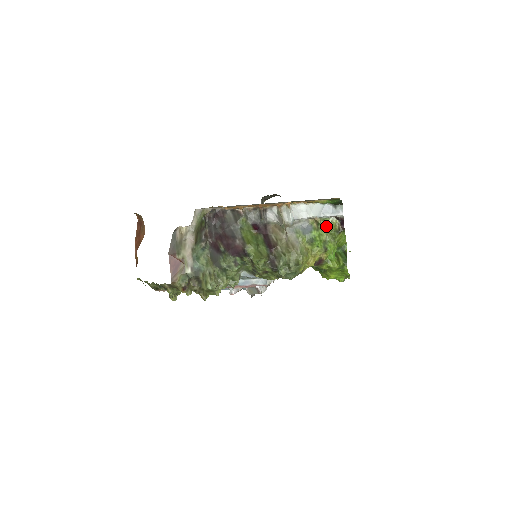
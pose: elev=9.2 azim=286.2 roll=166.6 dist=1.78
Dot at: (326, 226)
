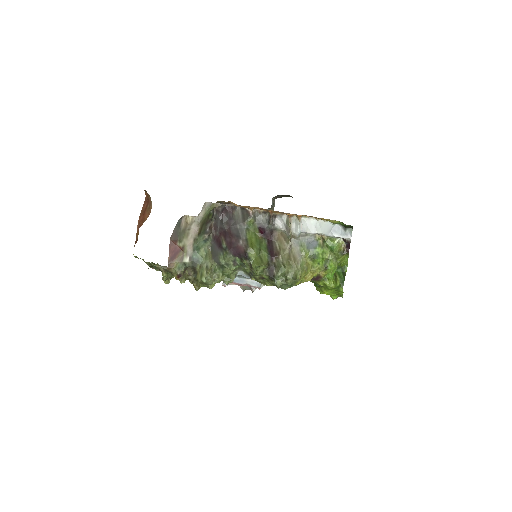
Dot at: (331, 245)
